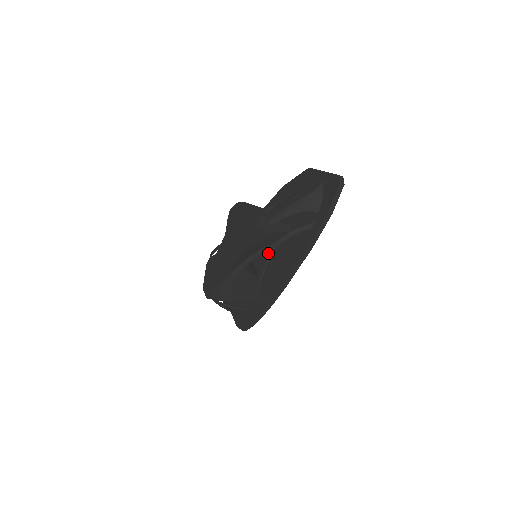
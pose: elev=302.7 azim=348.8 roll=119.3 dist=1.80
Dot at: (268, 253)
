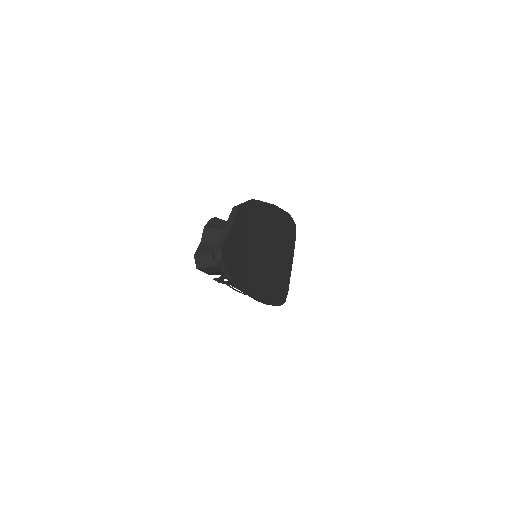
Dot at: (222, 282)
